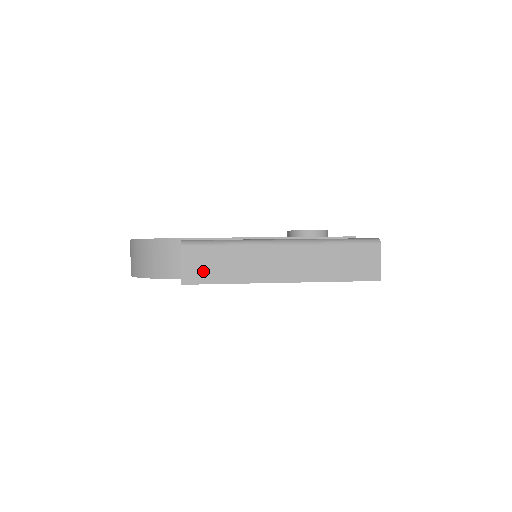
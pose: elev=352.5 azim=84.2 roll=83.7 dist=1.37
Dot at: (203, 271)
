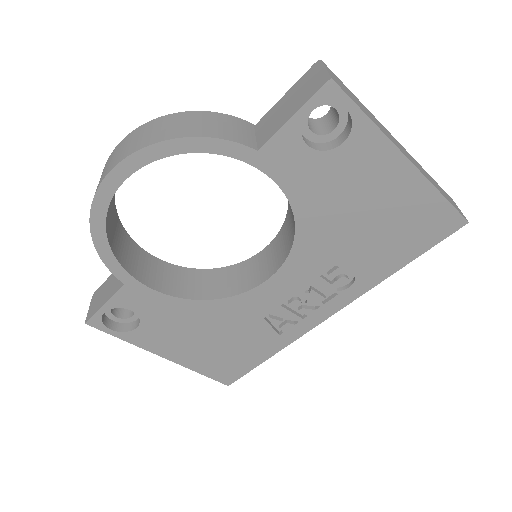
Dot at: (346, 90)
